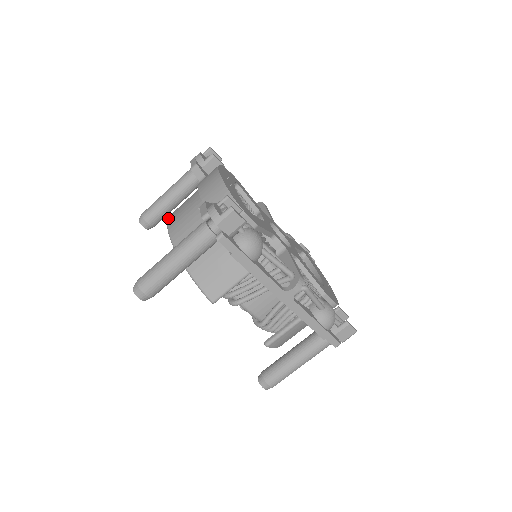
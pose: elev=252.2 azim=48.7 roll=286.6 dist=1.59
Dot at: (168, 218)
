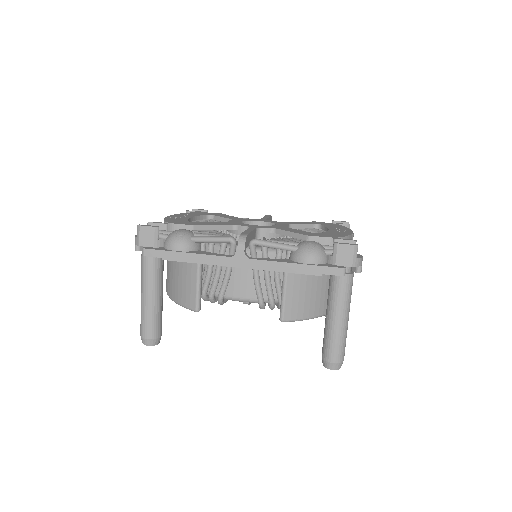
Dot at: occluded
